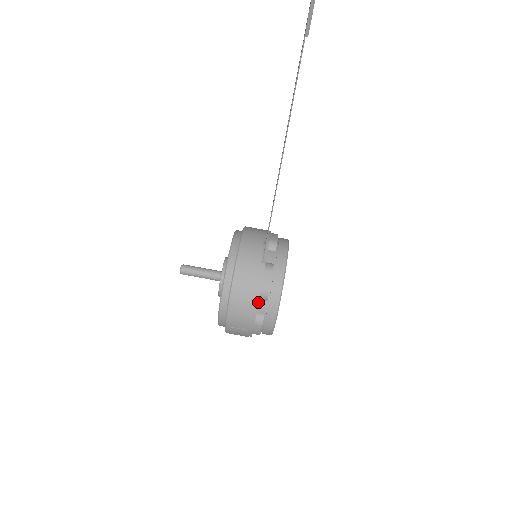
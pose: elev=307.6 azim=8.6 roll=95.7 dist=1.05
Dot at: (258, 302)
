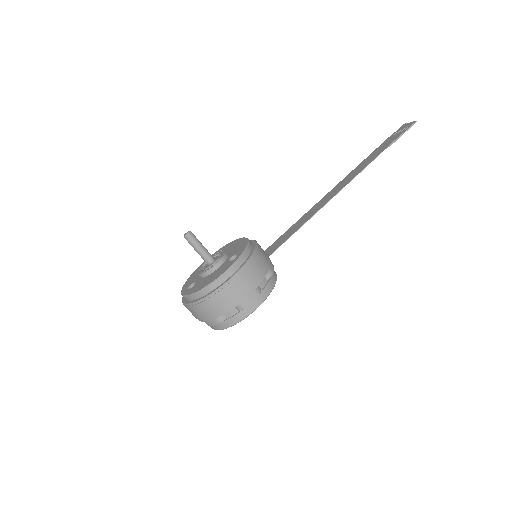
Dot at: (267, 273)
